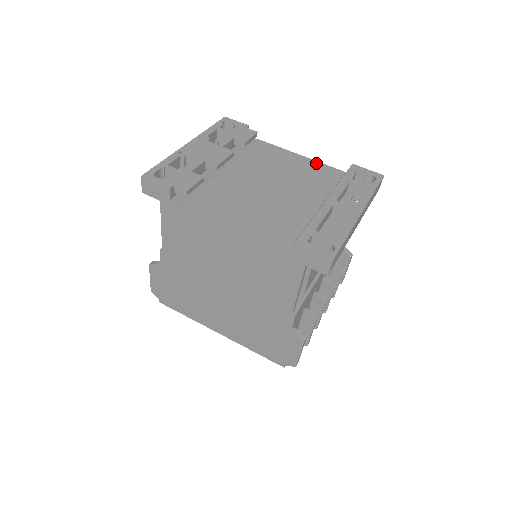
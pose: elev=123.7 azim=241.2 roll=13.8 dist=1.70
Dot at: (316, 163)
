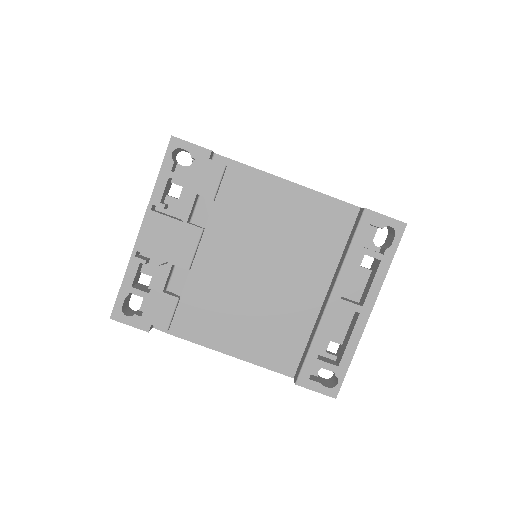
Dot at: (315, 197)
